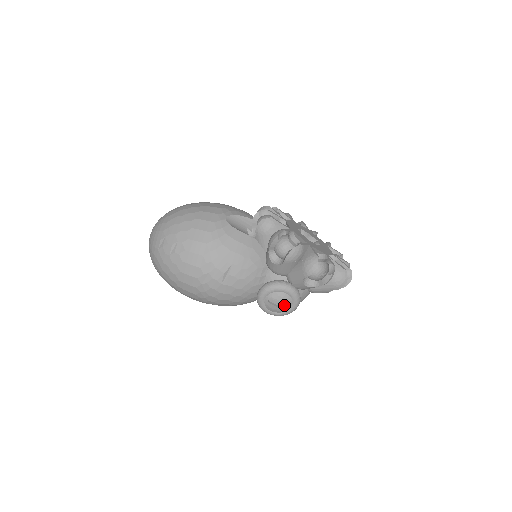
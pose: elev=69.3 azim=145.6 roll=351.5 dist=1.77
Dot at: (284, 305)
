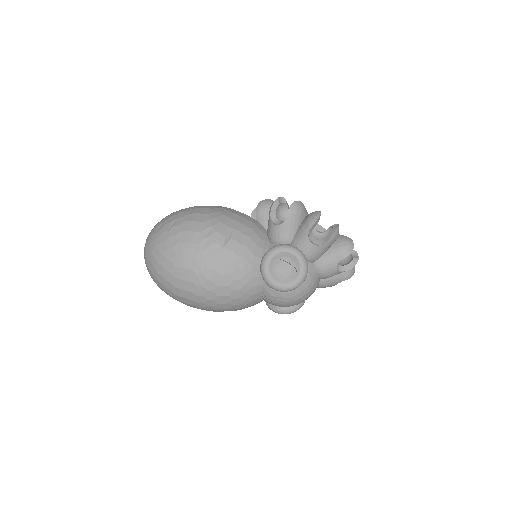
Dot at: (291, 271)
